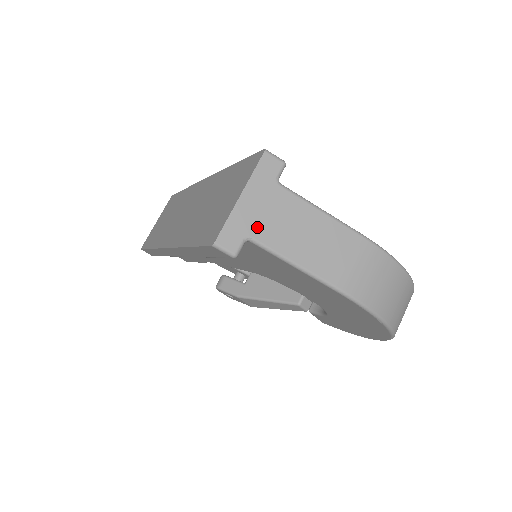
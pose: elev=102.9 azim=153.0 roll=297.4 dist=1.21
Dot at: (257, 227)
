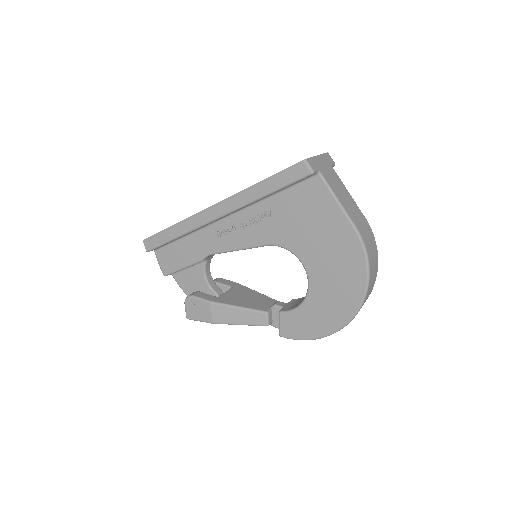
Dot at: (323, 171)
